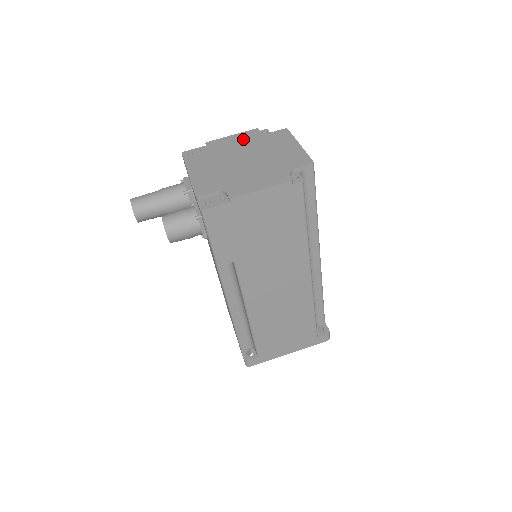
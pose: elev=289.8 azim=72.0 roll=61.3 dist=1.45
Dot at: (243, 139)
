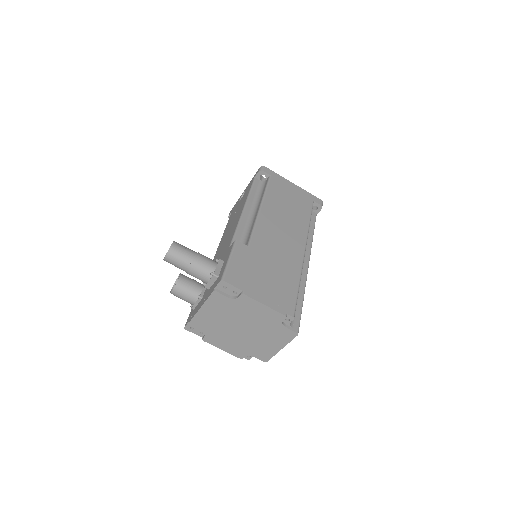
Dot at: (264, 316)
